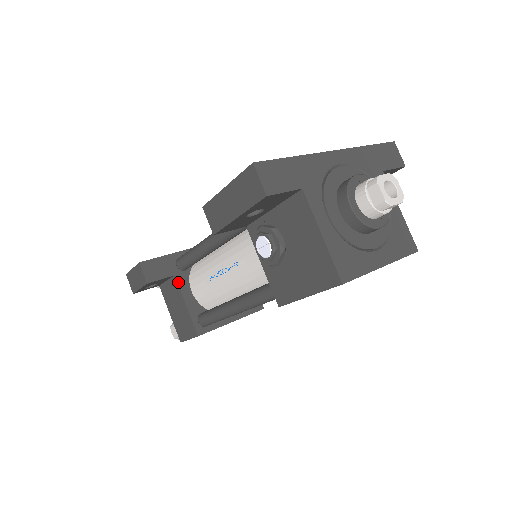
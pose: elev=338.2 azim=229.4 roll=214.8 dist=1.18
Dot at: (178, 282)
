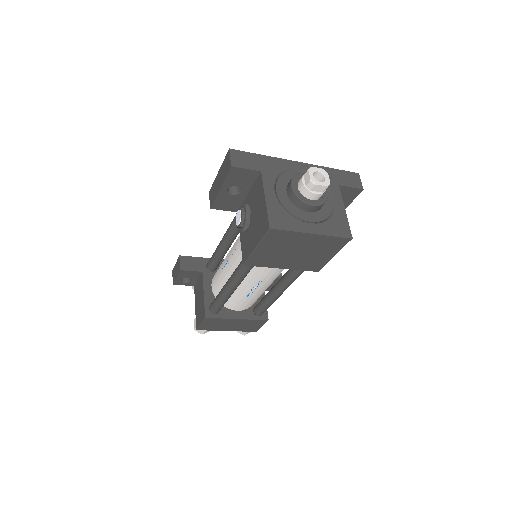
Dot at: (203, 277)
